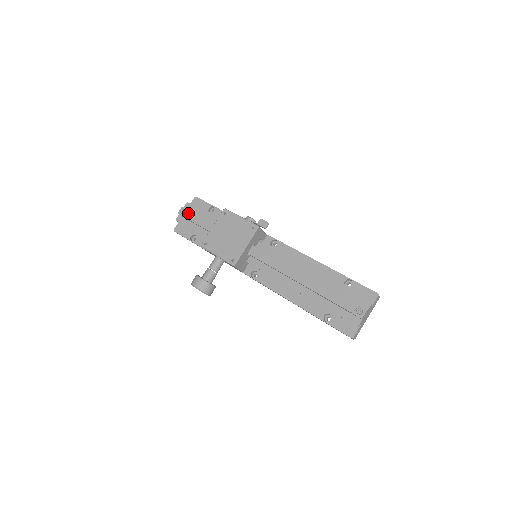
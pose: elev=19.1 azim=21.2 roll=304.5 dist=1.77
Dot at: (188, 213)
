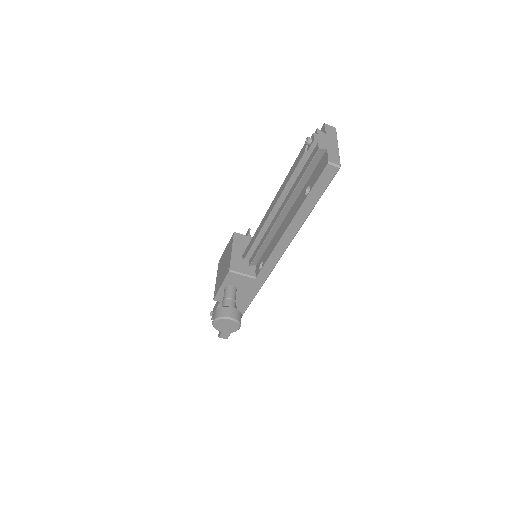
Dot at: (214, 308)
